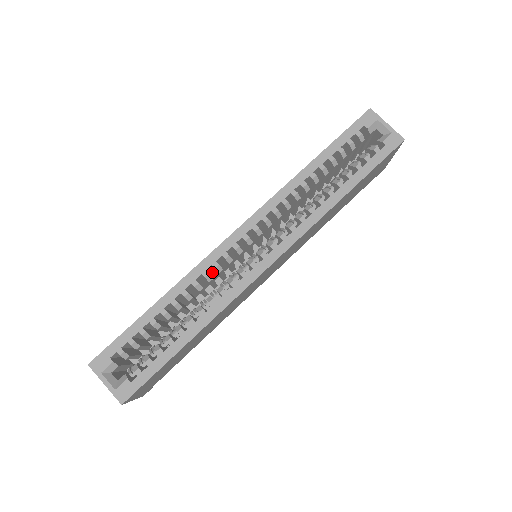
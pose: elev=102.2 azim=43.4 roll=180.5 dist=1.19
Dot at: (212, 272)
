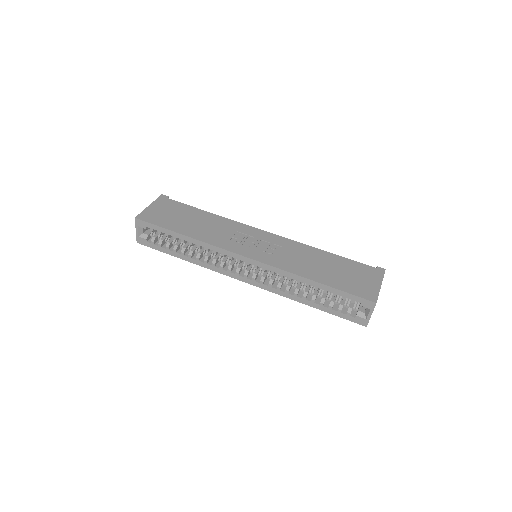
Dot at: occluded
